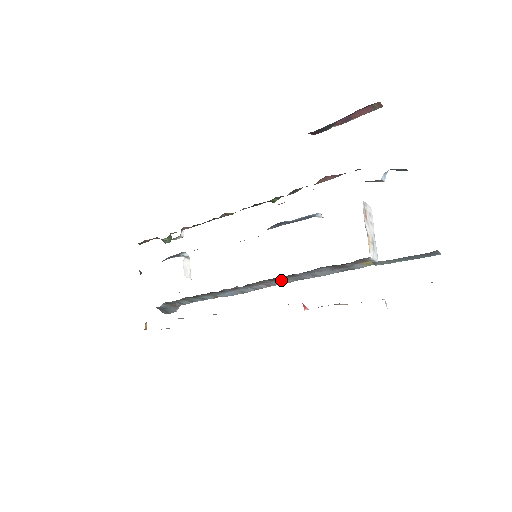
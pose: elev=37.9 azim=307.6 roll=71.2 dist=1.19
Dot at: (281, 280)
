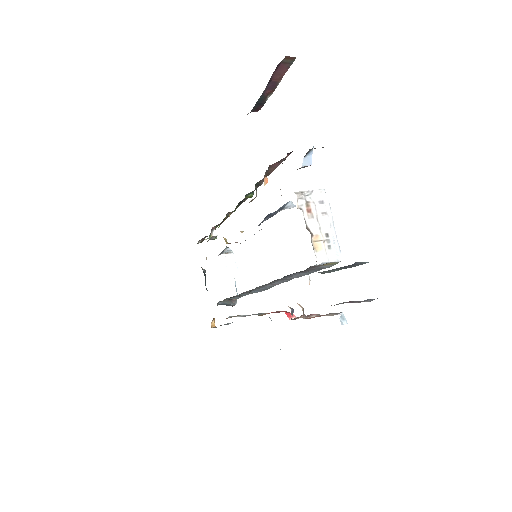
Dot at: (278, 281)
